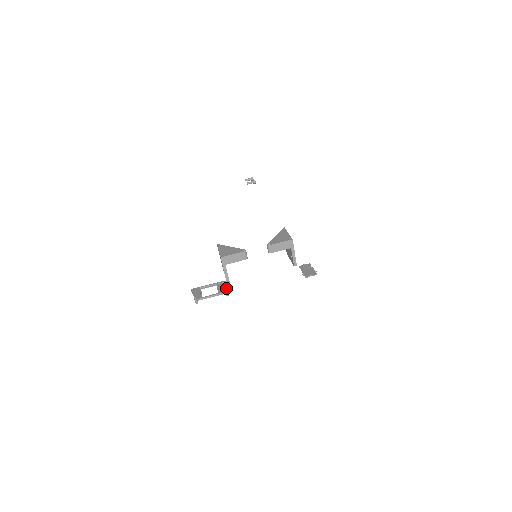
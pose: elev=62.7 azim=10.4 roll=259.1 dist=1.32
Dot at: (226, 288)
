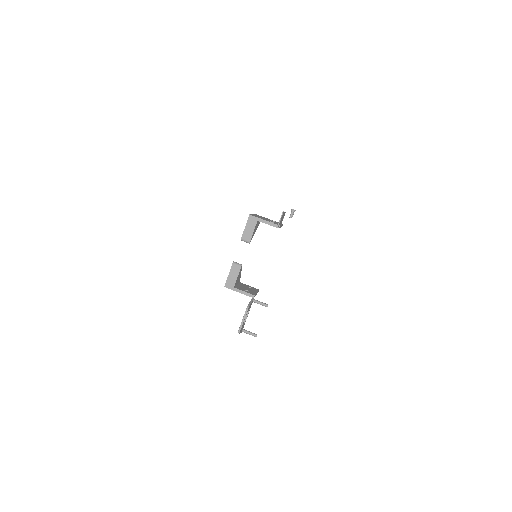
Dot at: (259, 302)
